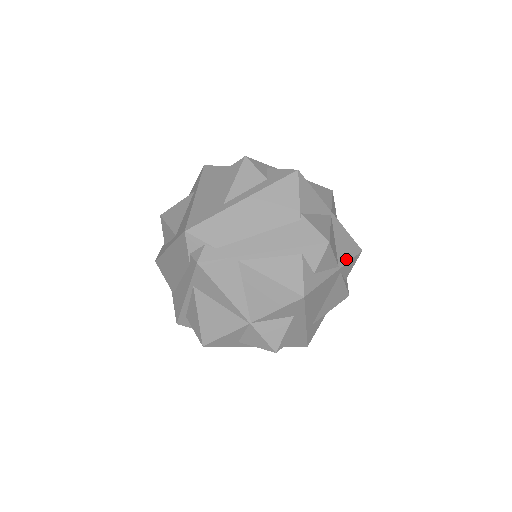
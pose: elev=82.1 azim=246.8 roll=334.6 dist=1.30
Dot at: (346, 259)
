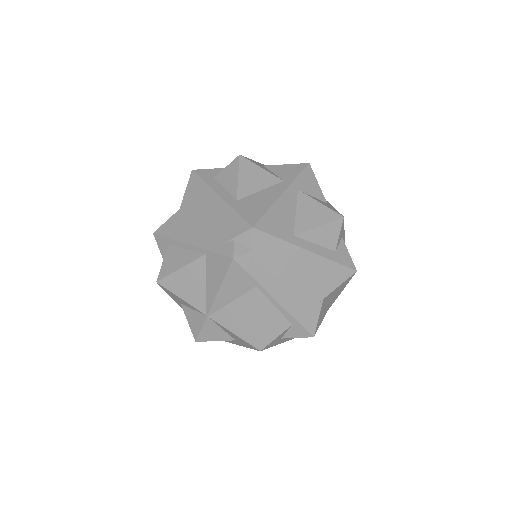
Dot at: occluded
